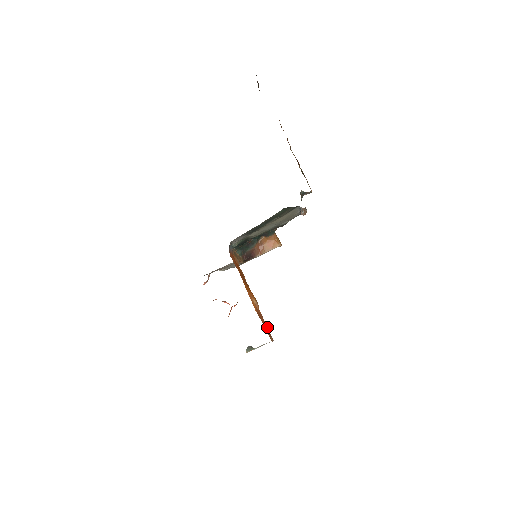
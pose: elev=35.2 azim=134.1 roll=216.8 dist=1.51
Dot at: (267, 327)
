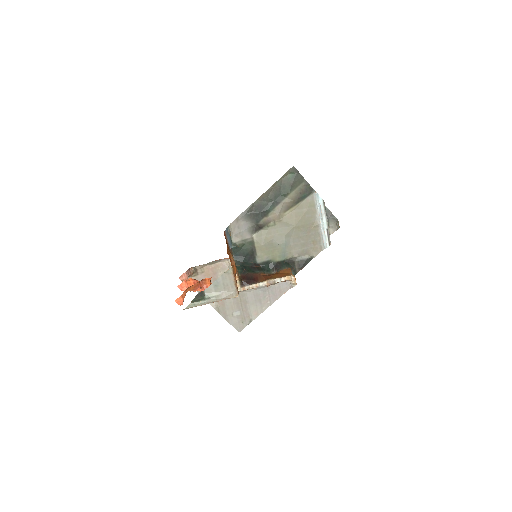
Dot at: occluded
